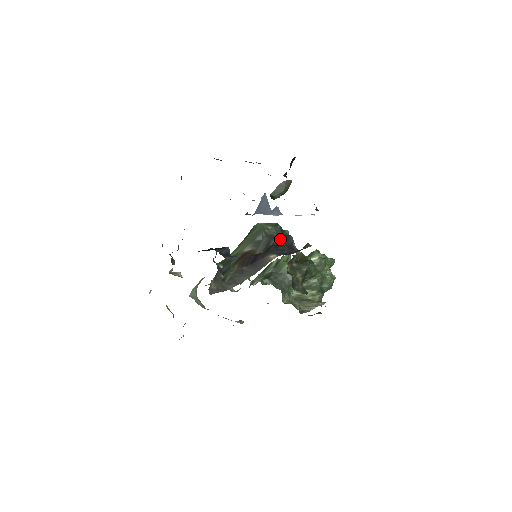
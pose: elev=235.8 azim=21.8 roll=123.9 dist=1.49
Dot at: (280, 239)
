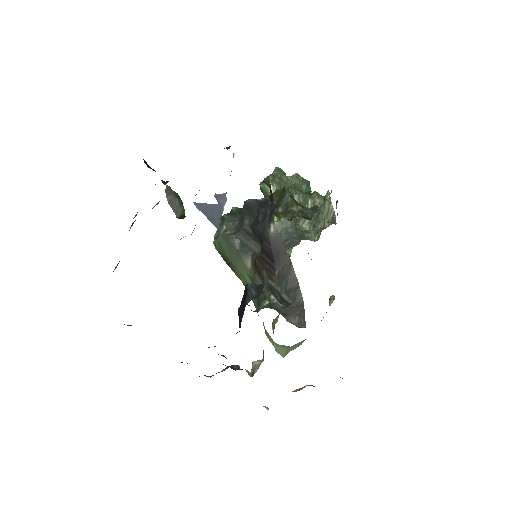
Dot at: (246, 217)
